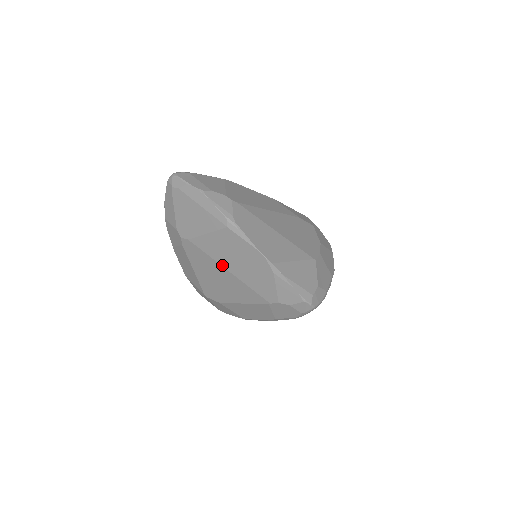
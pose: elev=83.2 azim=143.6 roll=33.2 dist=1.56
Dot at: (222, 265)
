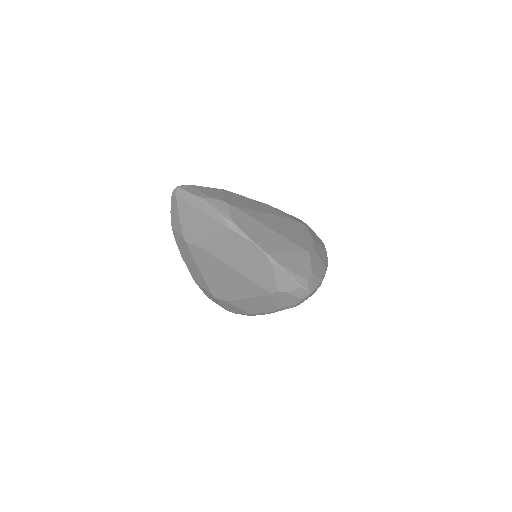
Dot at: (226, 263)
